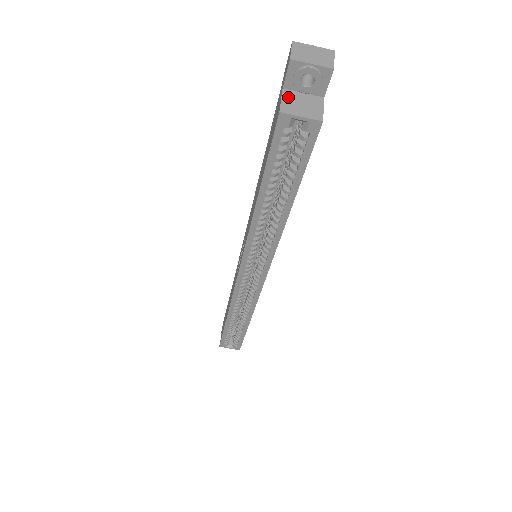
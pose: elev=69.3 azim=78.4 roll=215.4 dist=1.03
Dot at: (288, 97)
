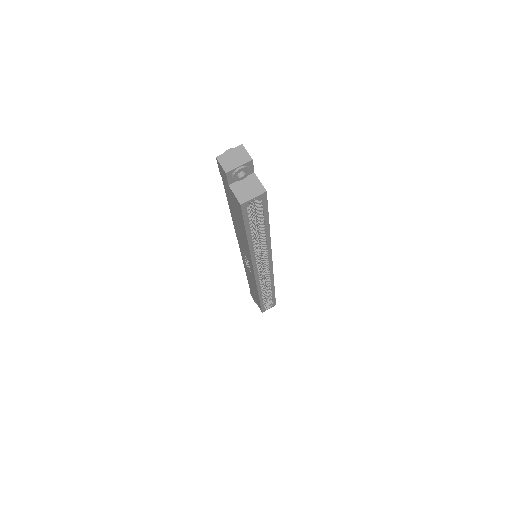
Dot at: (236, 190)
